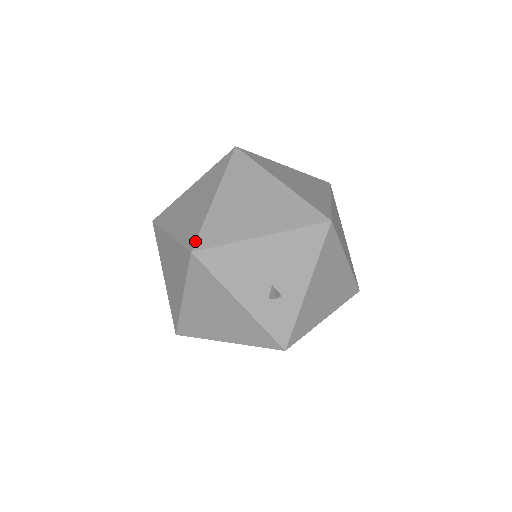
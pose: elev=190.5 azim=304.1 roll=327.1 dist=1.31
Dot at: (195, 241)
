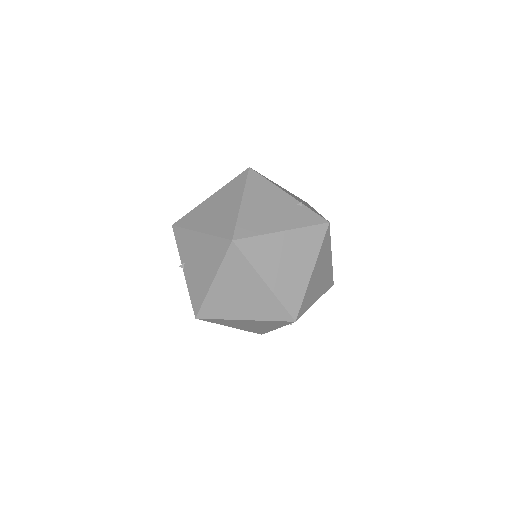
Dot at: (299, 313)
